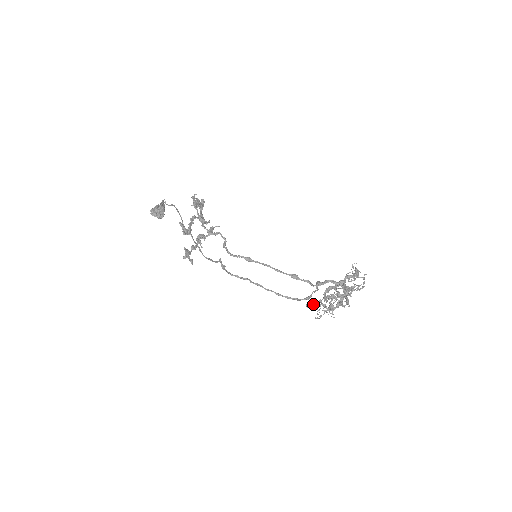
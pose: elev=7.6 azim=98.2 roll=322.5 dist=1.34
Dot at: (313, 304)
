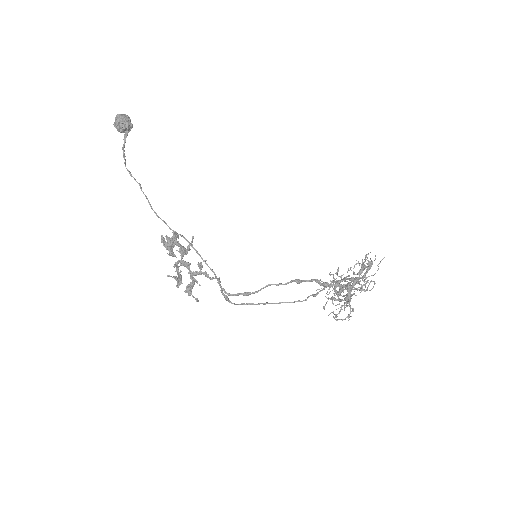
Dot at: occluded
